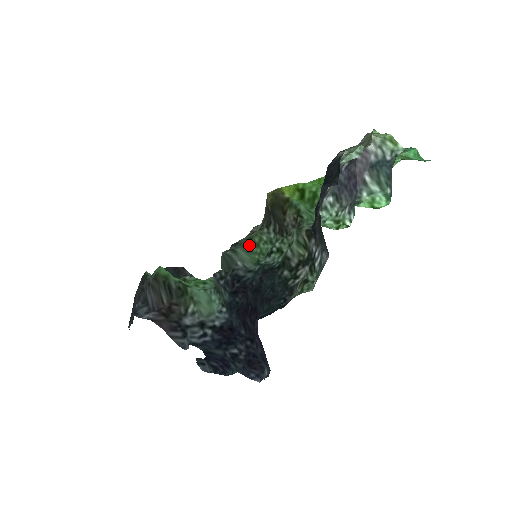
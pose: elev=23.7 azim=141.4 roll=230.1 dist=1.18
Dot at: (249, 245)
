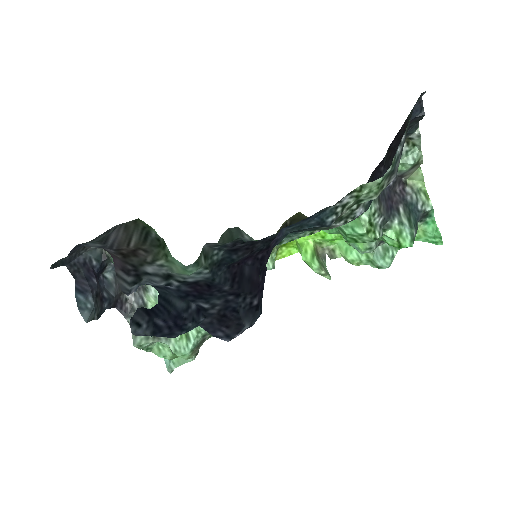
Dot at: occluded
